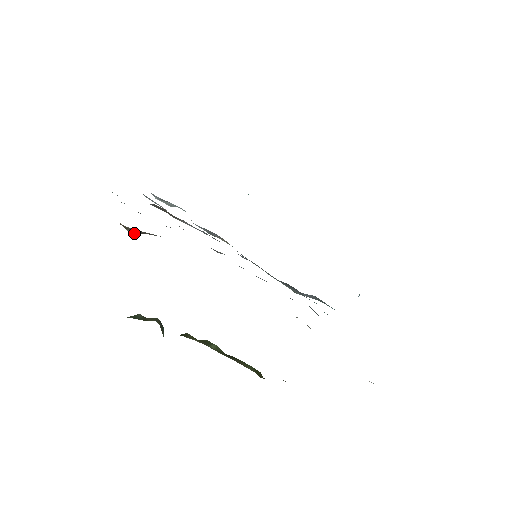
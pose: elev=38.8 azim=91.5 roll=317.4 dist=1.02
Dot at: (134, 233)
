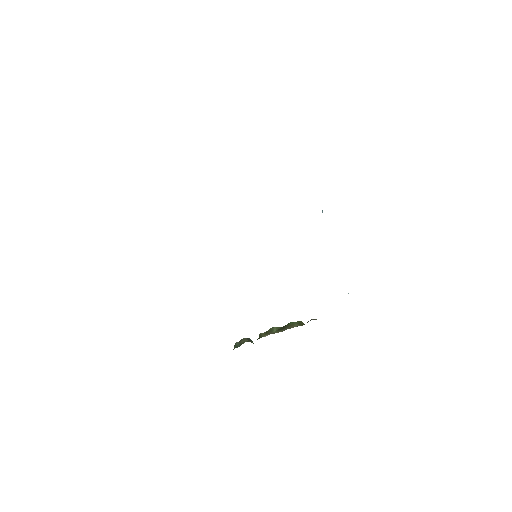
Dot at: occluded
